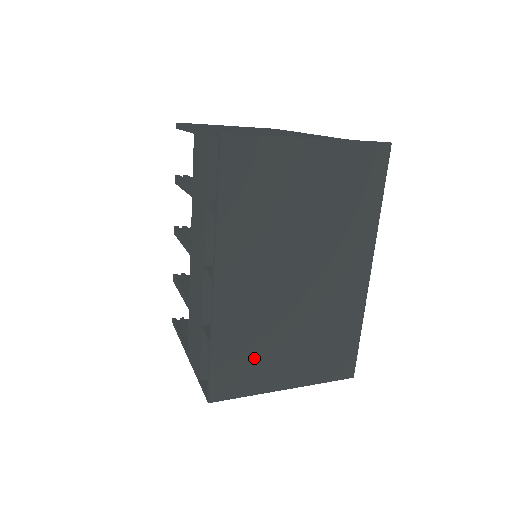
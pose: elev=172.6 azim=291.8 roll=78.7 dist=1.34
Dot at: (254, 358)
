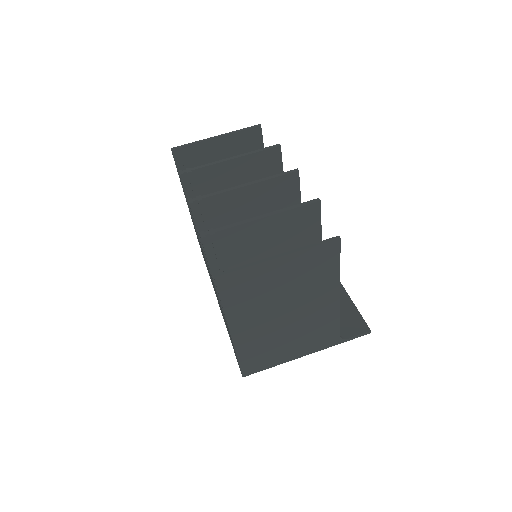
Dot at: occluded
